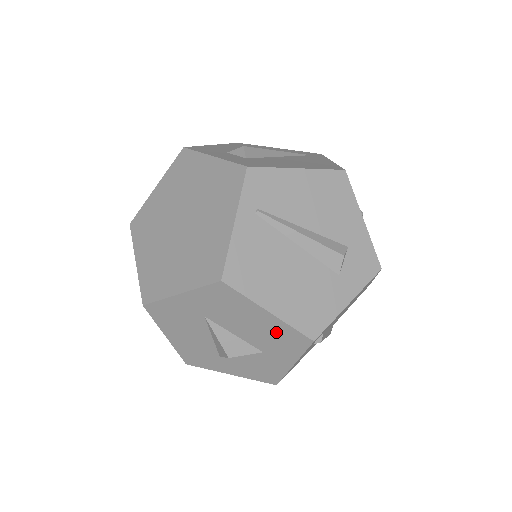
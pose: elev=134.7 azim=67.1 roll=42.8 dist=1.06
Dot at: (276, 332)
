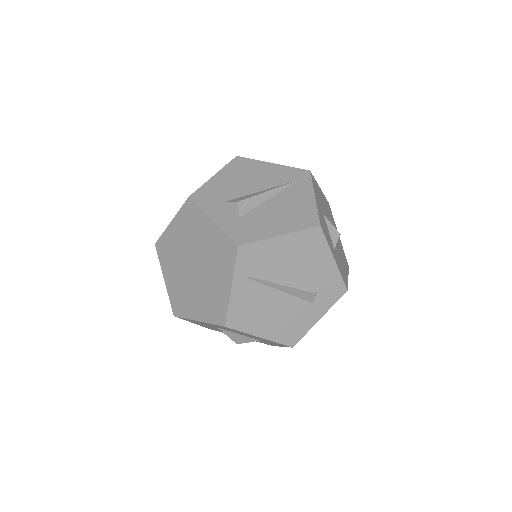
Dot at: occluded
